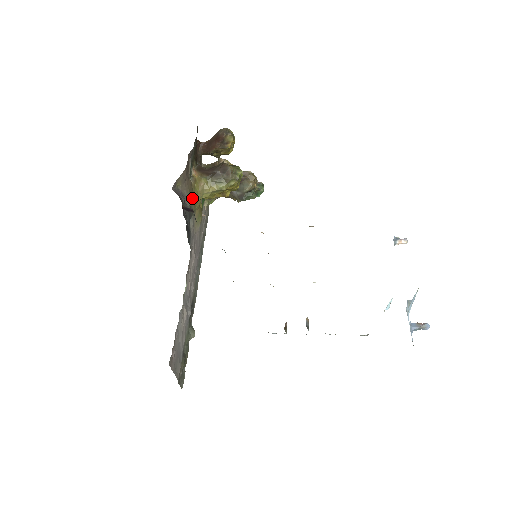
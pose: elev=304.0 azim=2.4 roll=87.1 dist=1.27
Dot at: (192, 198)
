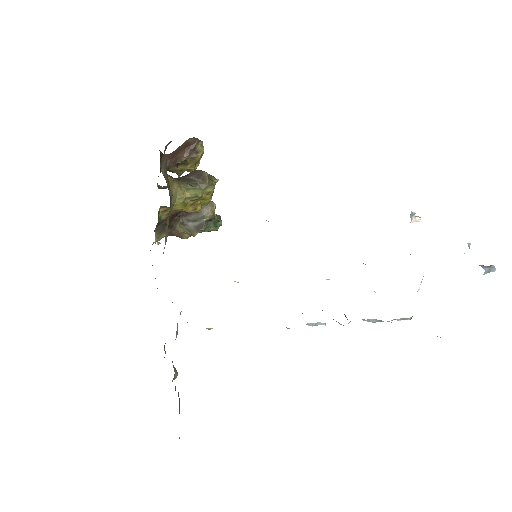
Dot at: (169, 195)
